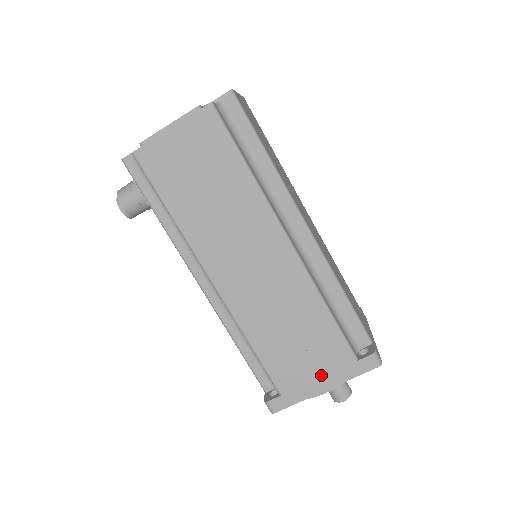
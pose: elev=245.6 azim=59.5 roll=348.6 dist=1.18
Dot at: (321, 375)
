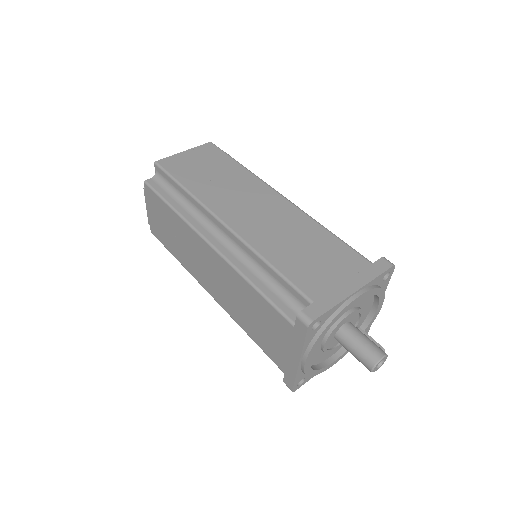
Dot at: (288, 348)
